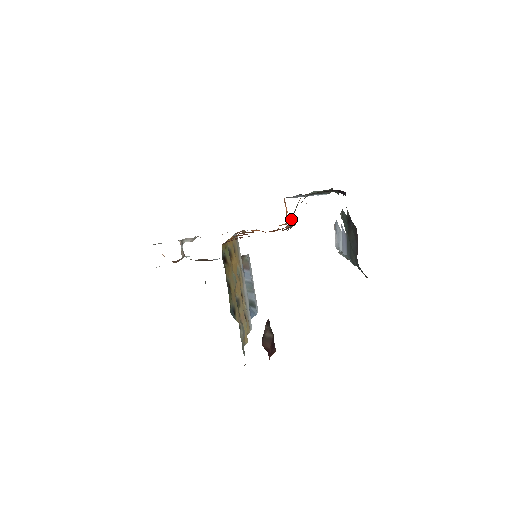
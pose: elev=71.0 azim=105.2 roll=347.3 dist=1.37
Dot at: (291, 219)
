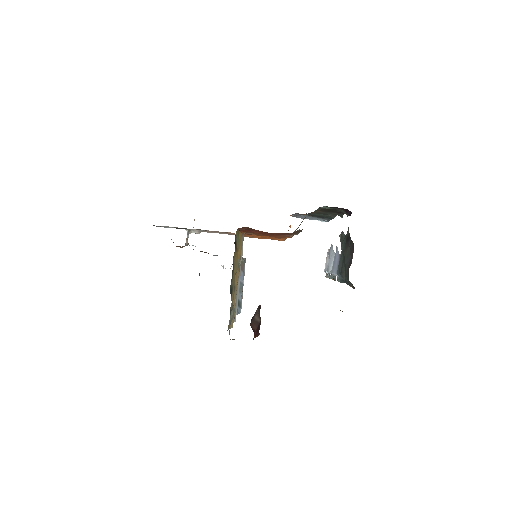
Dot at: (296, 229)
